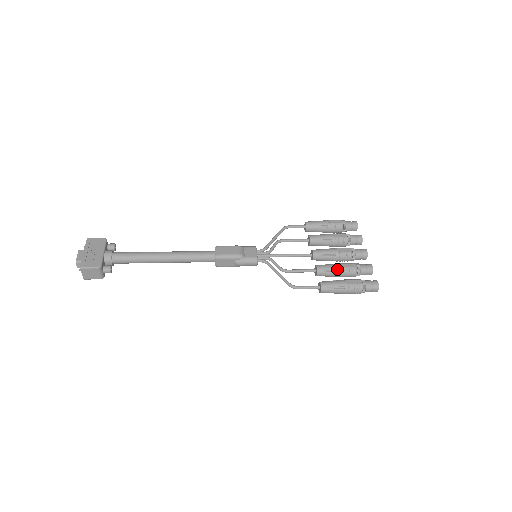
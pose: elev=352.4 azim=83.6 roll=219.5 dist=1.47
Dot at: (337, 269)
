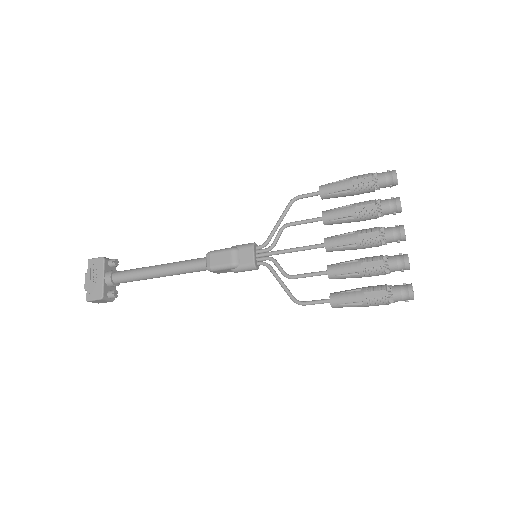
Dot at: (354, 272)
